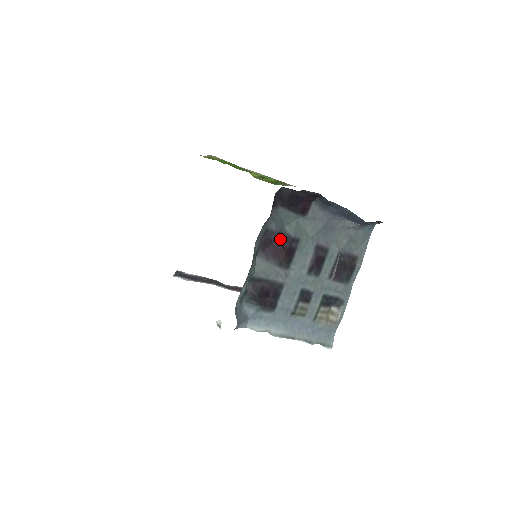
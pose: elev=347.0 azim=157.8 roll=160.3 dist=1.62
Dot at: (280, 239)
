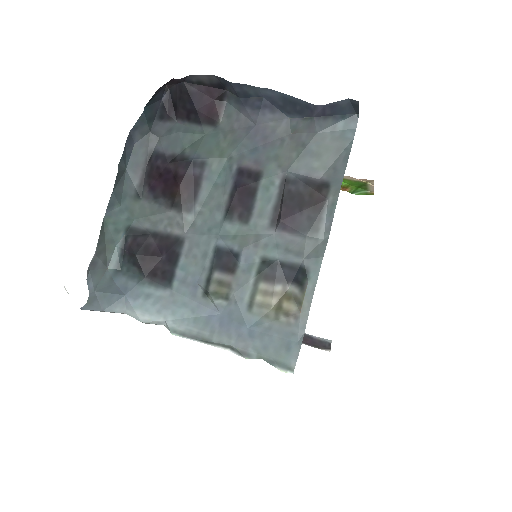
Dot at: (171, 164)
